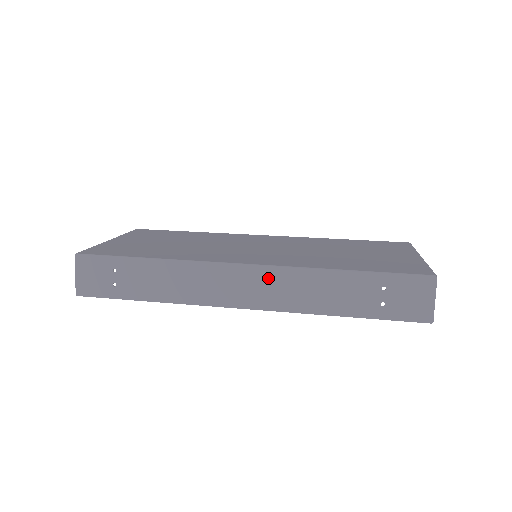
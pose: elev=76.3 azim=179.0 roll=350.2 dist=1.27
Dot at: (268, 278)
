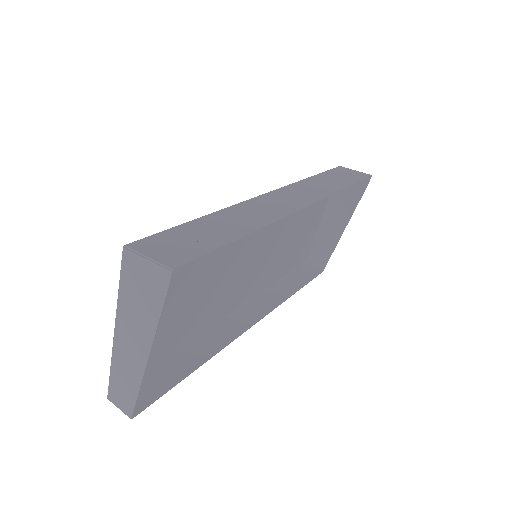
Dot at: (289, 191)
